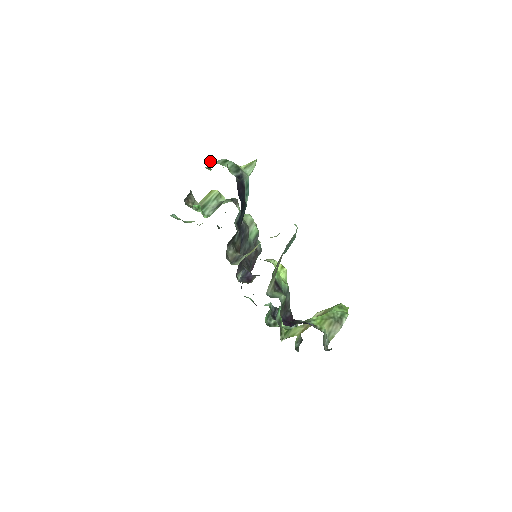
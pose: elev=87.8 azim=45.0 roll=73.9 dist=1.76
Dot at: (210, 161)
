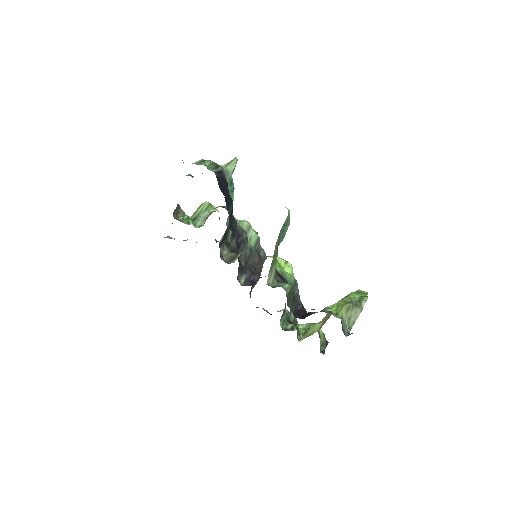
Dot at: occluded
